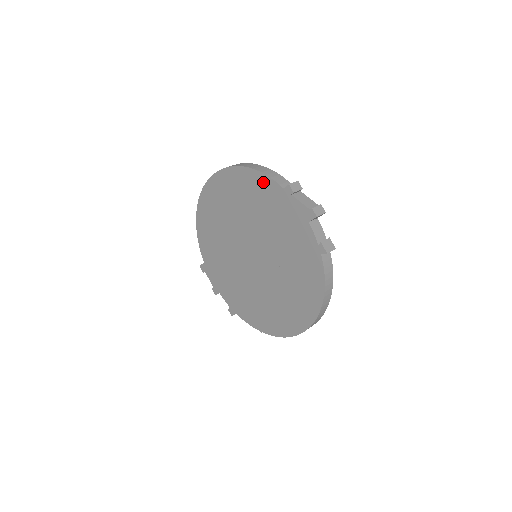
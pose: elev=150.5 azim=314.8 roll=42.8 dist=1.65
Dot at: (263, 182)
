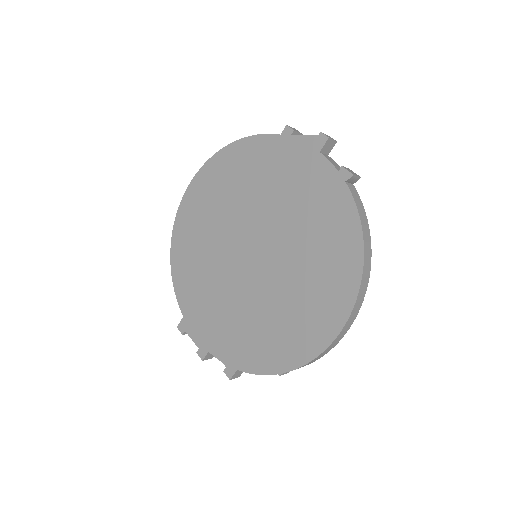
Dot at: (254, 145)
